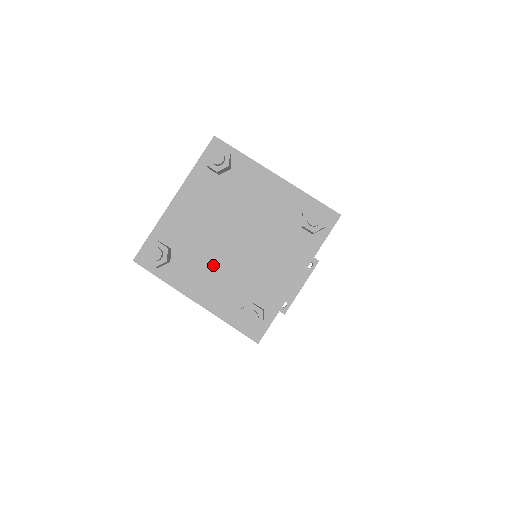
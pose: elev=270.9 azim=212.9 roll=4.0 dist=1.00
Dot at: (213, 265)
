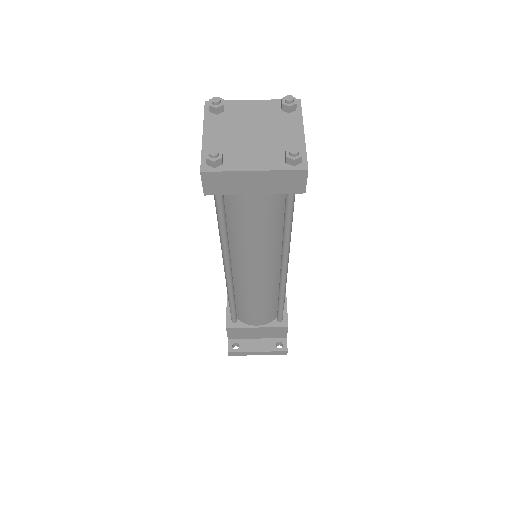
Dot at: (230, 131)
